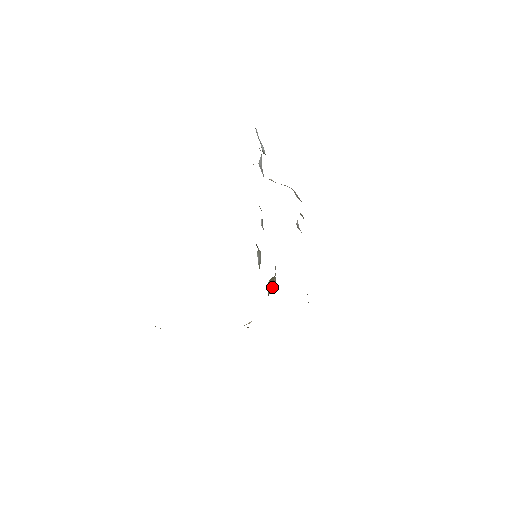
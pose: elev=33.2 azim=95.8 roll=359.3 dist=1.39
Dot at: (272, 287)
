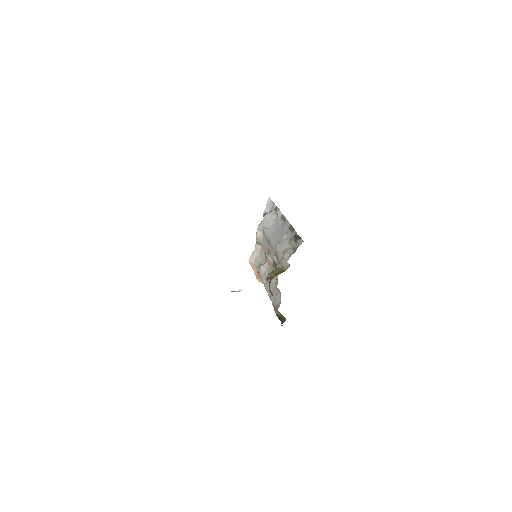
Dot at: (281, 272)
